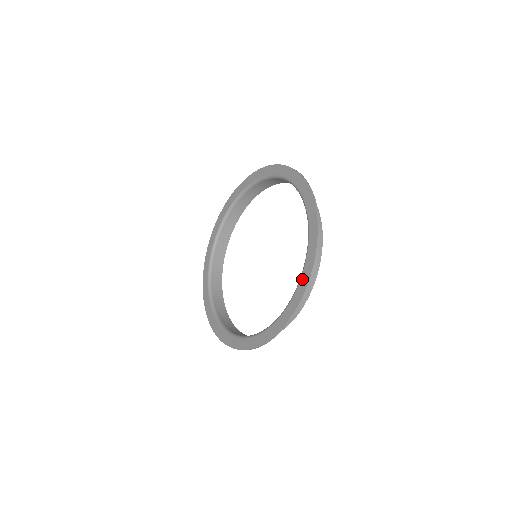
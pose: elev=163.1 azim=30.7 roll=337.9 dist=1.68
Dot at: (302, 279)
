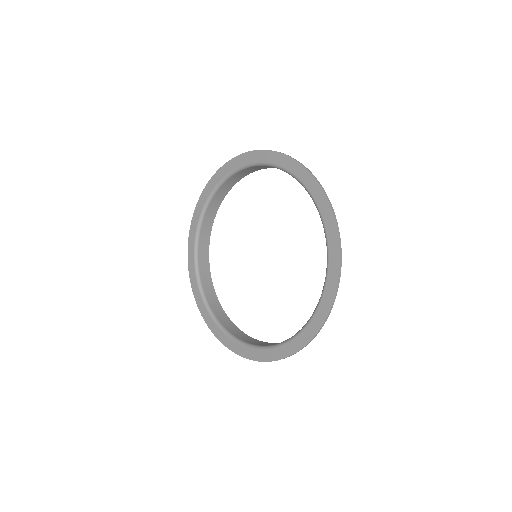
Dot at: (301, 336)
